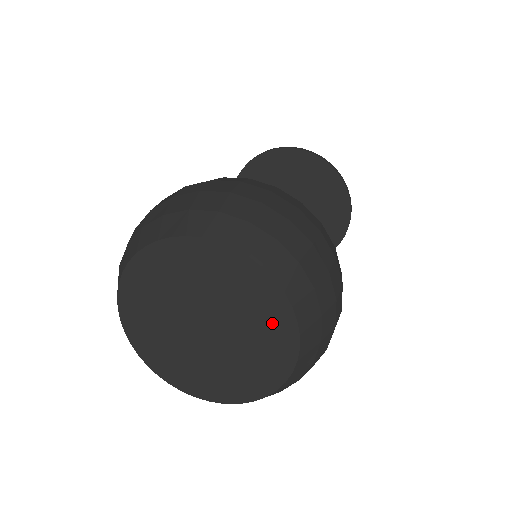
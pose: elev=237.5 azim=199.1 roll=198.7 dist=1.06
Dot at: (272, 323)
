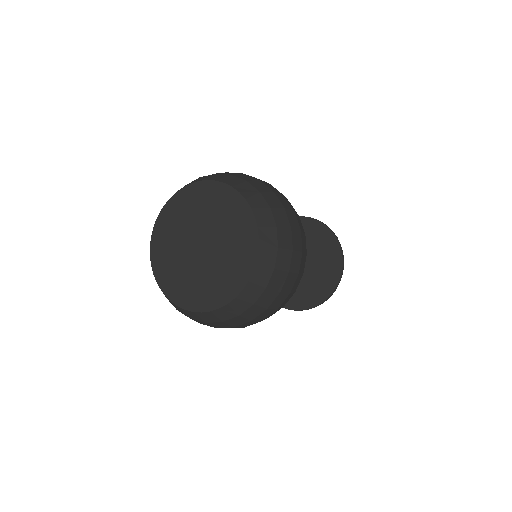
Dot at: (231, 278)
